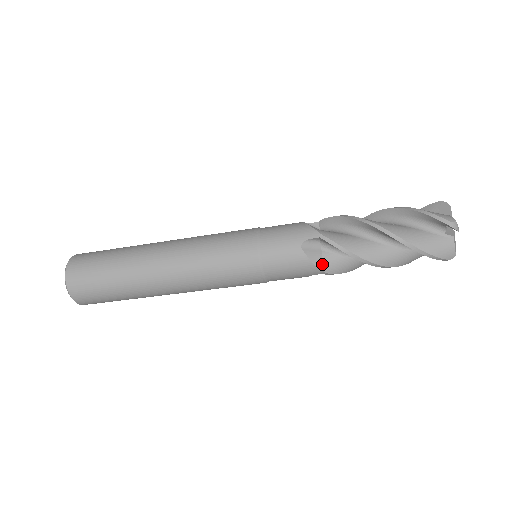
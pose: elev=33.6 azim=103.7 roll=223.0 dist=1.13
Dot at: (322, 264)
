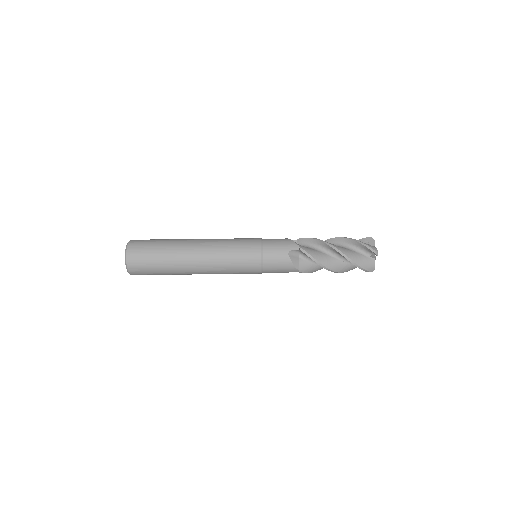
Dot at: (298, 244)
